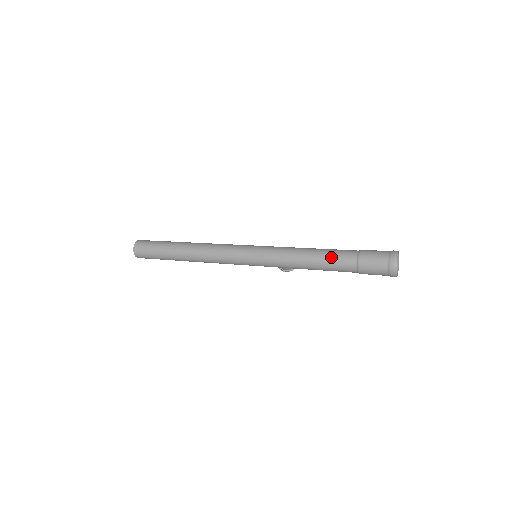
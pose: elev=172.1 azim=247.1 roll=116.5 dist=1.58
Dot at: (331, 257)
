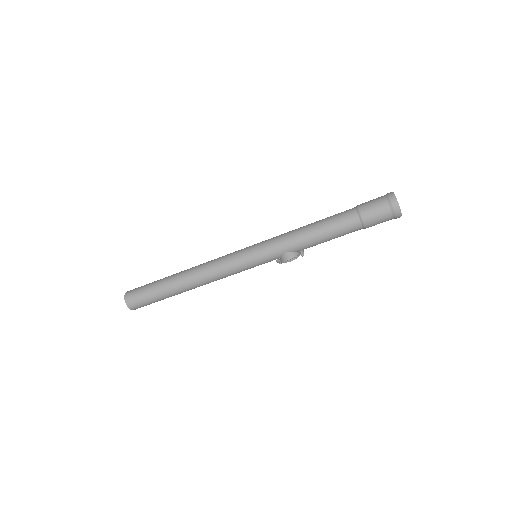
Dot at: (330, 217)
